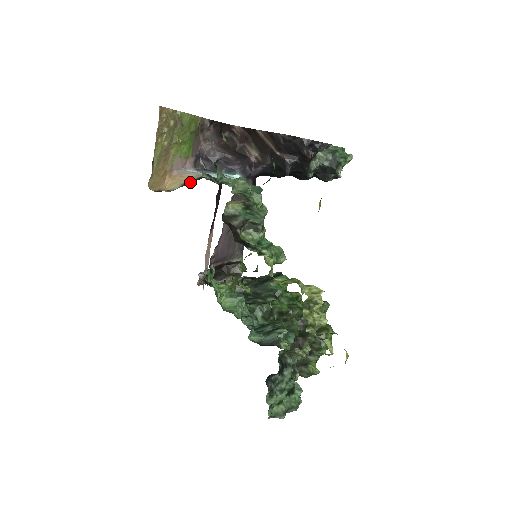
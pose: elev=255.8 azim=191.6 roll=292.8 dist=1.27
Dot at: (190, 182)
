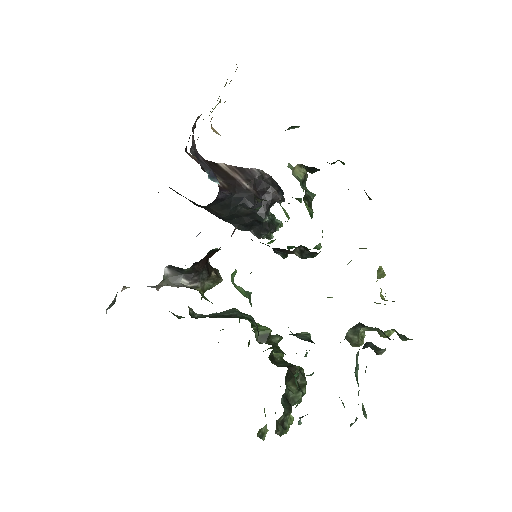
Dot at: occluded
